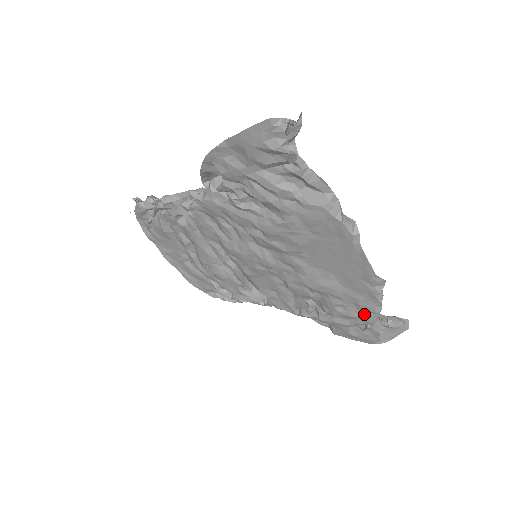
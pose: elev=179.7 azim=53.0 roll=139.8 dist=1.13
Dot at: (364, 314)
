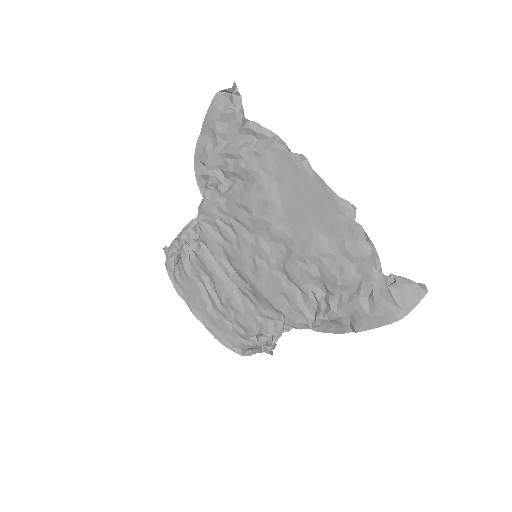
Dot at: (361, 267)
